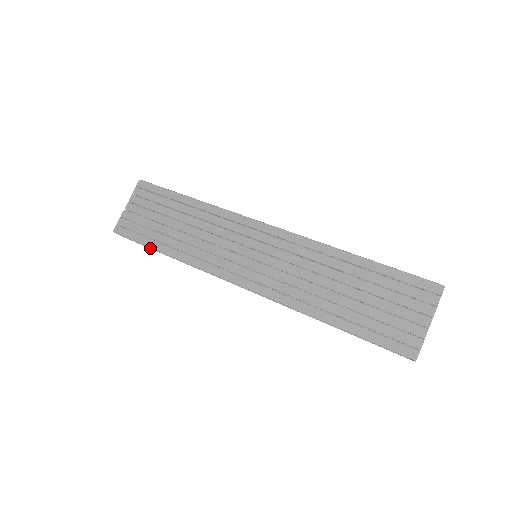
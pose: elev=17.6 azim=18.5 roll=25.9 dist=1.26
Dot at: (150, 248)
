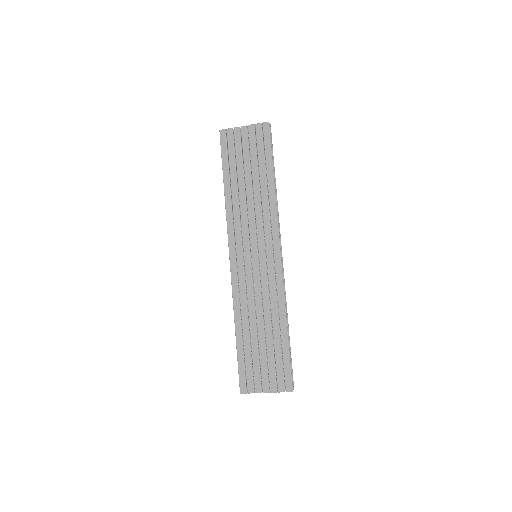
Dot at: occluded
